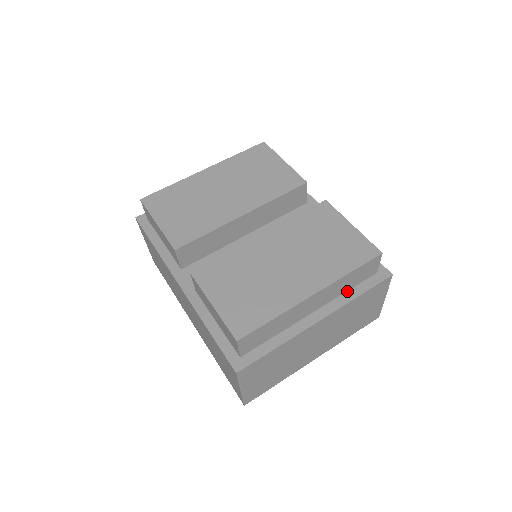
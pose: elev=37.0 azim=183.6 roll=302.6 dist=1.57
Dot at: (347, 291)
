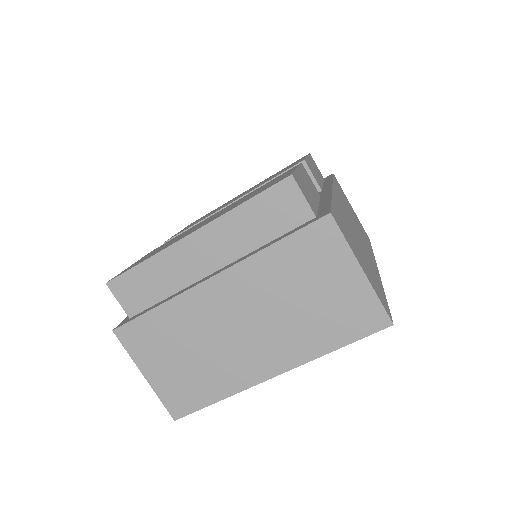
Dot at: (266, 244)
